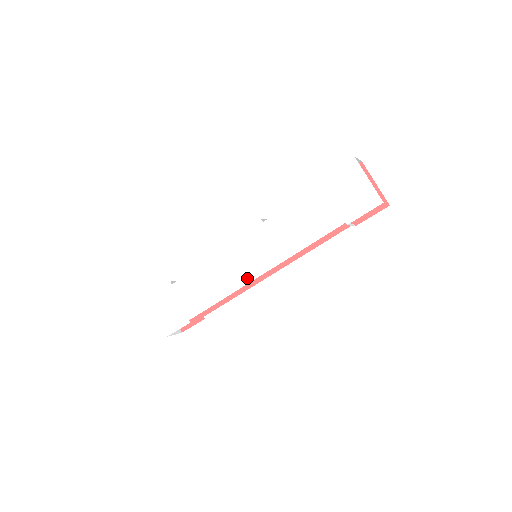
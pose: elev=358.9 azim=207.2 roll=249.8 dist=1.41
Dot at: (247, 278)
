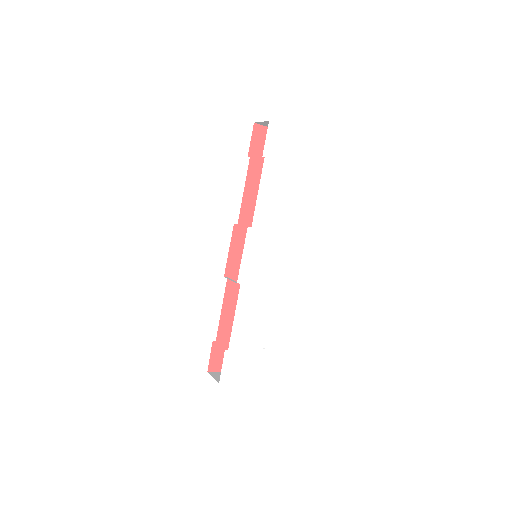
Dot at: (274, 272)
